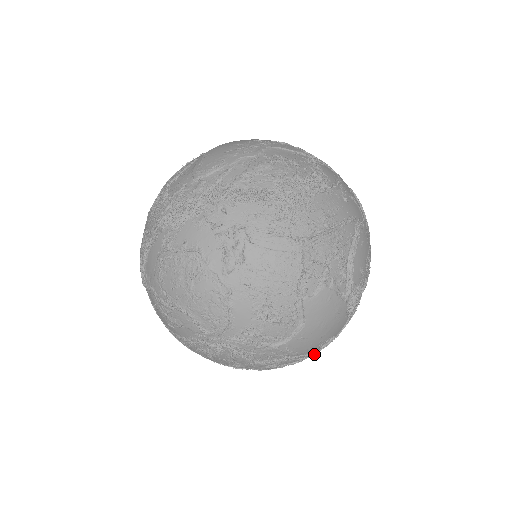
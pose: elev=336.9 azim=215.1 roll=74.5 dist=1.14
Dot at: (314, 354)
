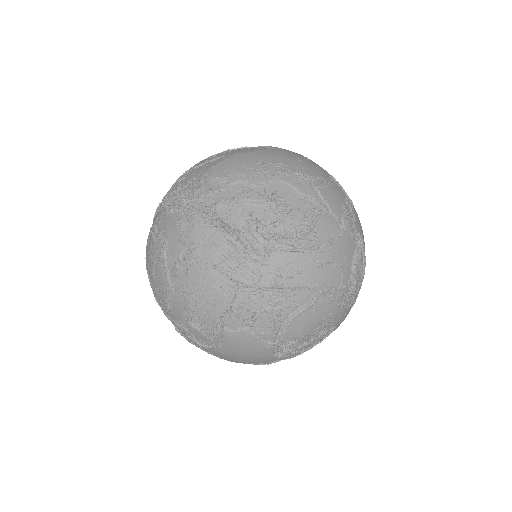
Dot at: occluded
